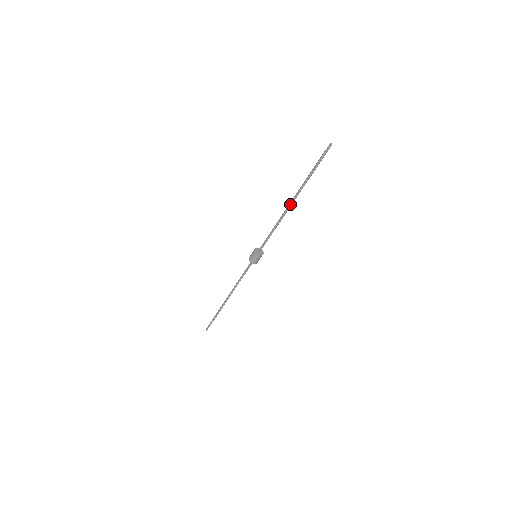
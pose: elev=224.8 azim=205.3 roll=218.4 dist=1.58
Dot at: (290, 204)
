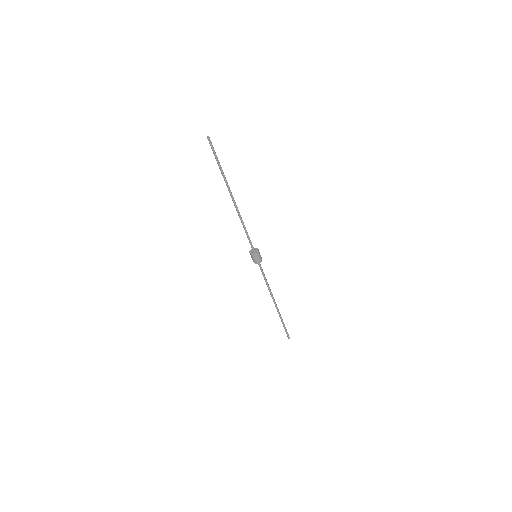
Dot at: (232, 200)
